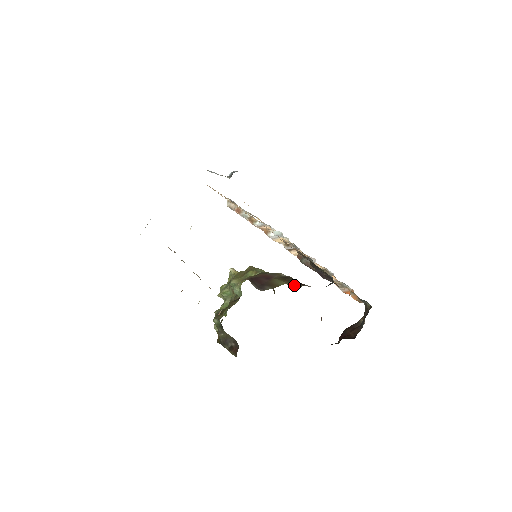
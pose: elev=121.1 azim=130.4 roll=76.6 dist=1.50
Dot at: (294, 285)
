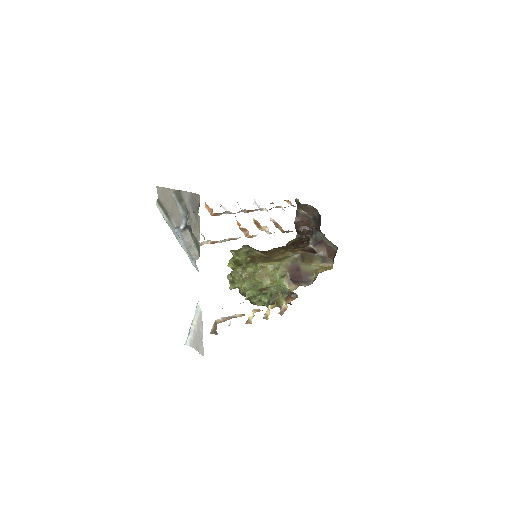
Dot at: (326, 265)
